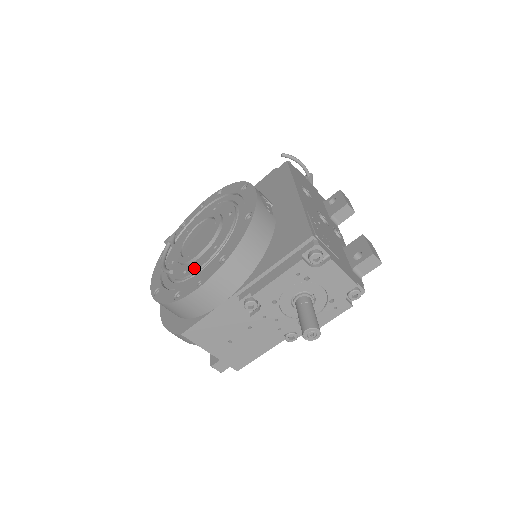
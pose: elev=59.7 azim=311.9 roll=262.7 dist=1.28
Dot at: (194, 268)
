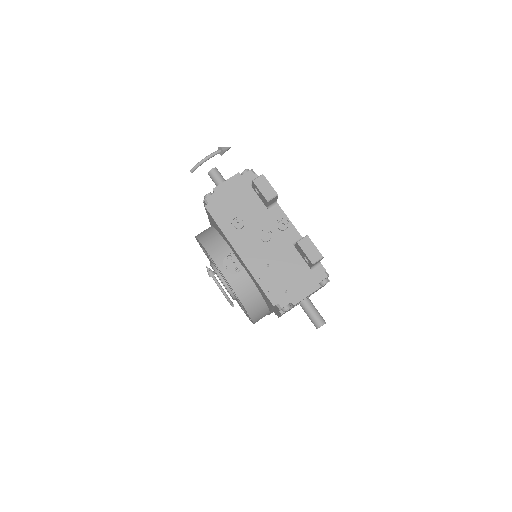
Dot at: occluded
